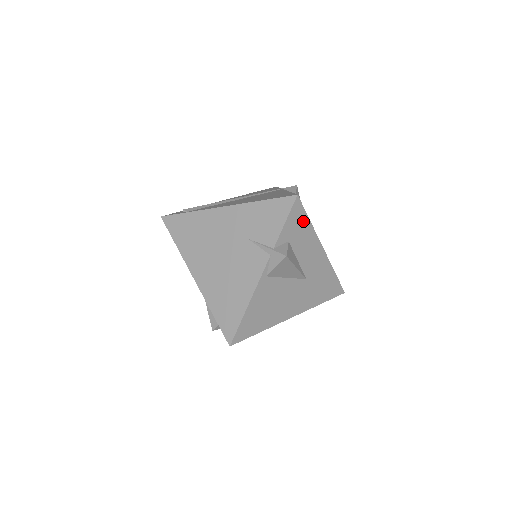
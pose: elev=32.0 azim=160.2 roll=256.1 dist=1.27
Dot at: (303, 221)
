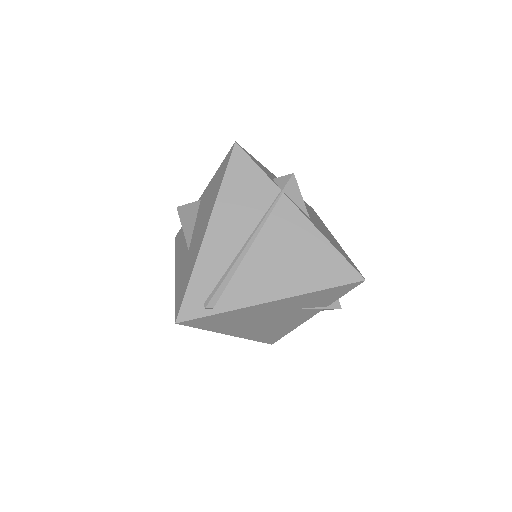
Dot at: occluded
